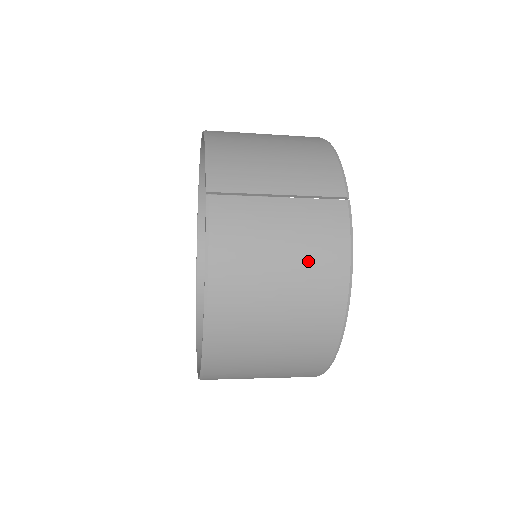
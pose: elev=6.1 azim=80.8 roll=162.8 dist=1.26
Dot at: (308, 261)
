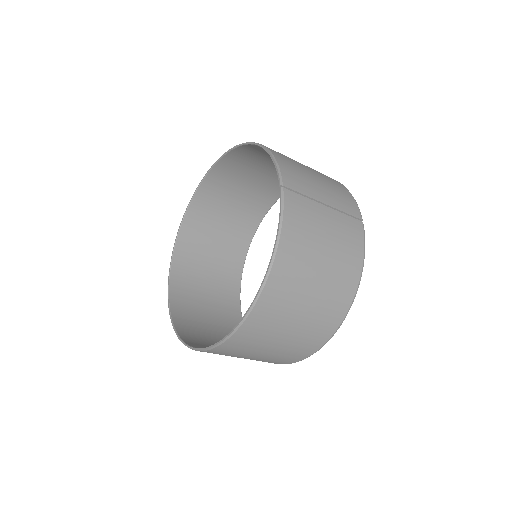
Dot at: (339, 257)
